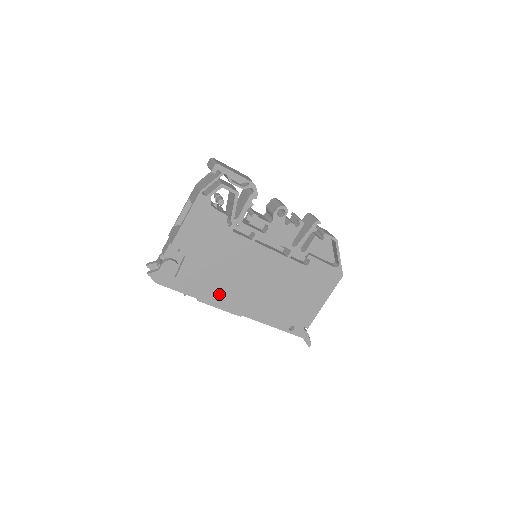
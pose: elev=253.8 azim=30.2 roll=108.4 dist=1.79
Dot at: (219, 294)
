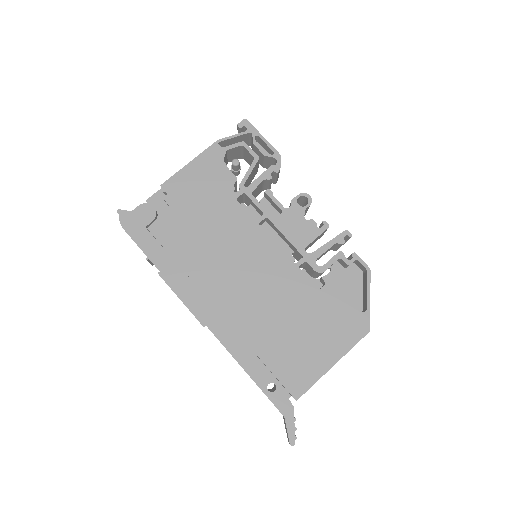
Dot at: (189, 277)
